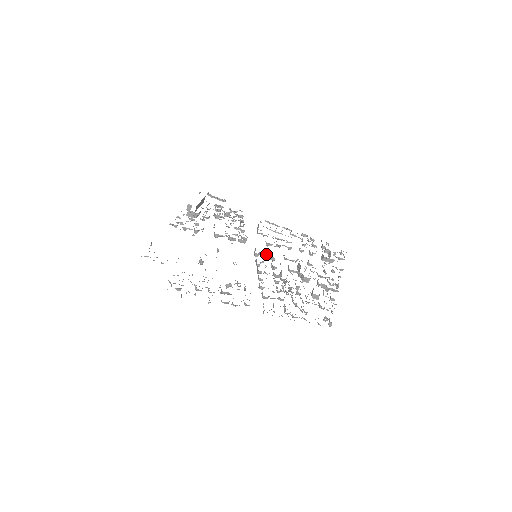
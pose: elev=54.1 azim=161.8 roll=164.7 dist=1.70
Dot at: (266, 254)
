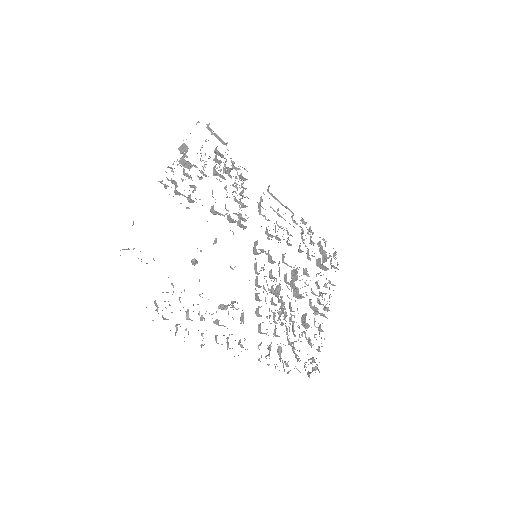
Dot at: (267, 254)
